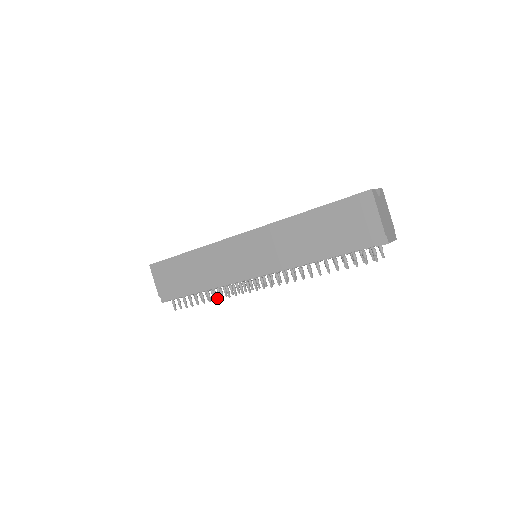
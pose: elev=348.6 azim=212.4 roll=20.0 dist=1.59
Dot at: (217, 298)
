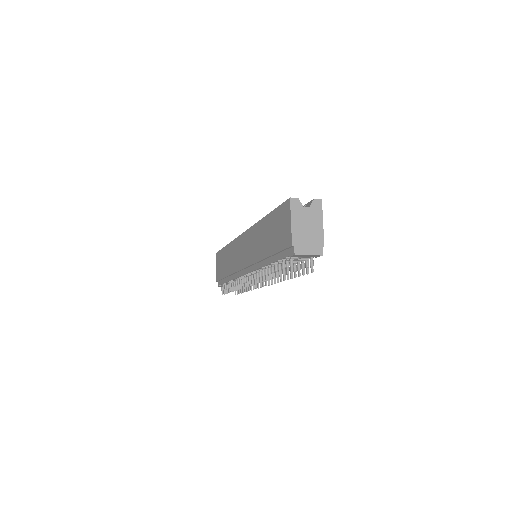
Dot at: (235, 289)
